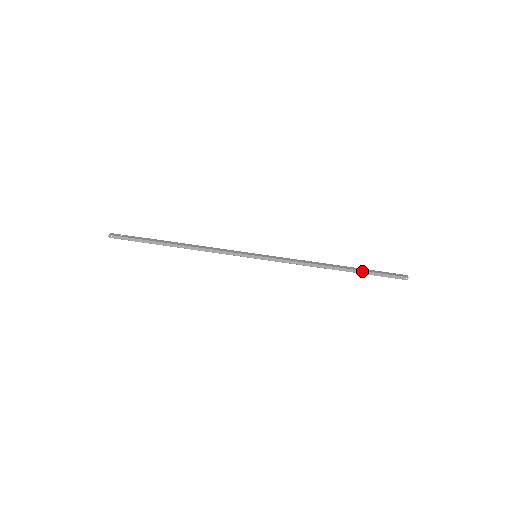
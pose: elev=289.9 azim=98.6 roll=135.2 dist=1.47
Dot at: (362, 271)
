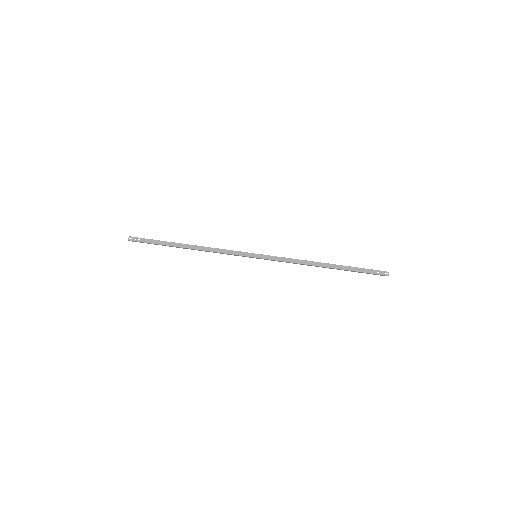
Dot at: (348, 270)
